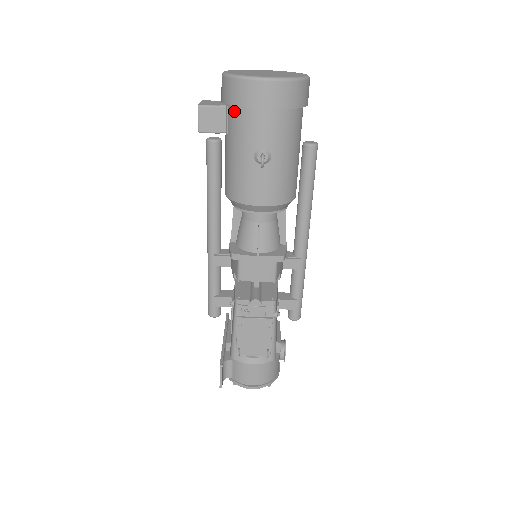
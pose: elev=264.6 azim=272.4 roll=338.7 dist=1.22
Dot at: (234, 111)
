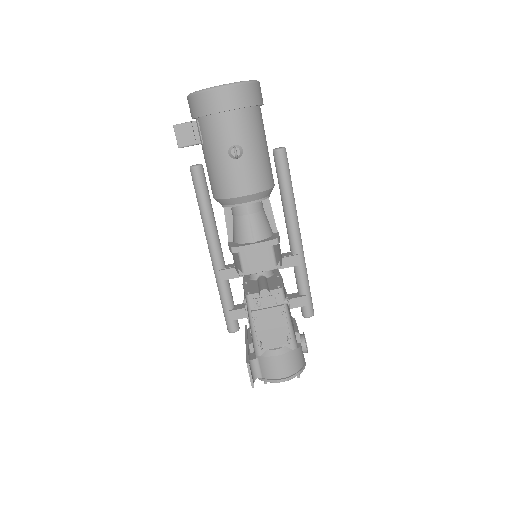
Dot at: (203, 121)
